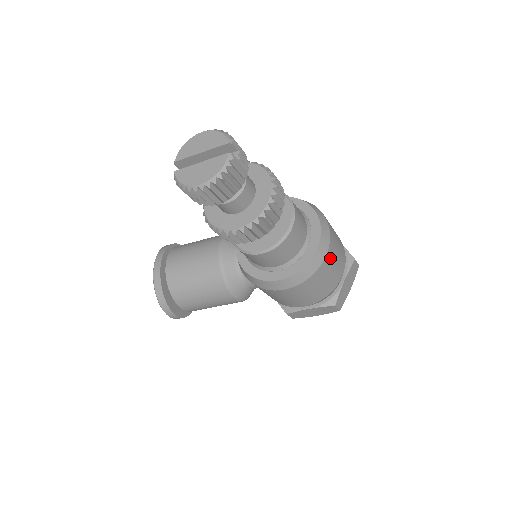
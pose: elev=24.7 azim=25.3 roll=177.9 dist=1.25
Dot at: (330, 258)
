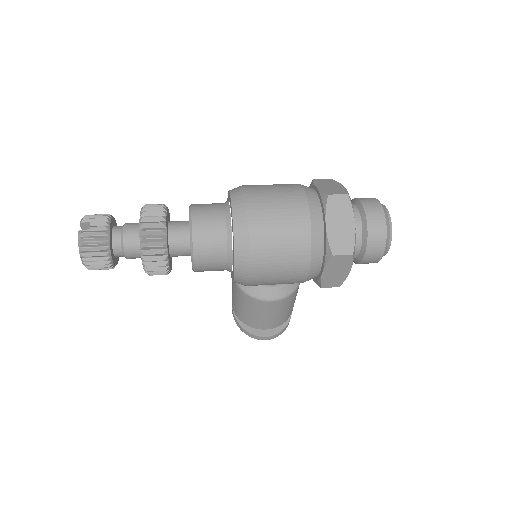
Dot at: (261, 224)
